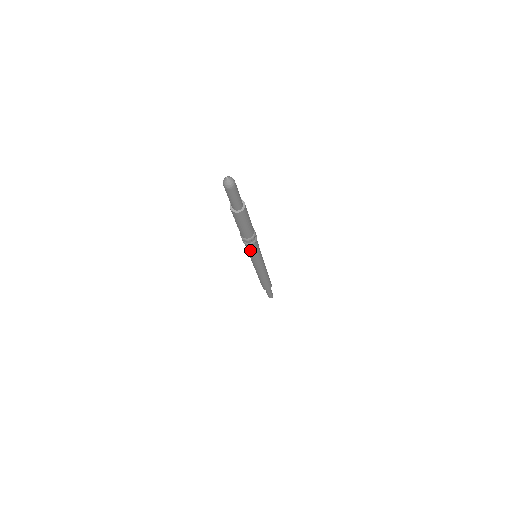
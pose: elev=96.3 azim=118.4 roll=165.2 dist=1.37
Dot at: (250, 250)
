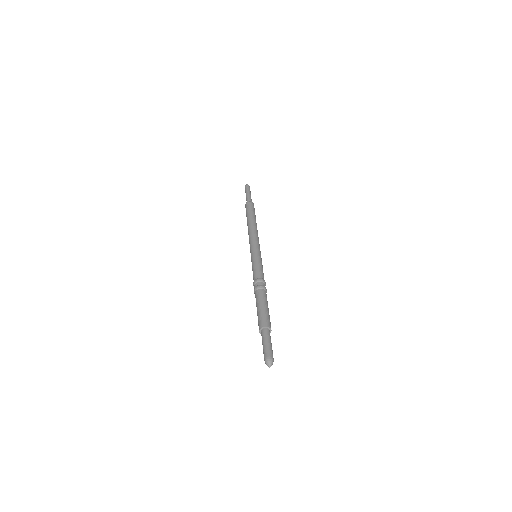
Dot at: occluded
